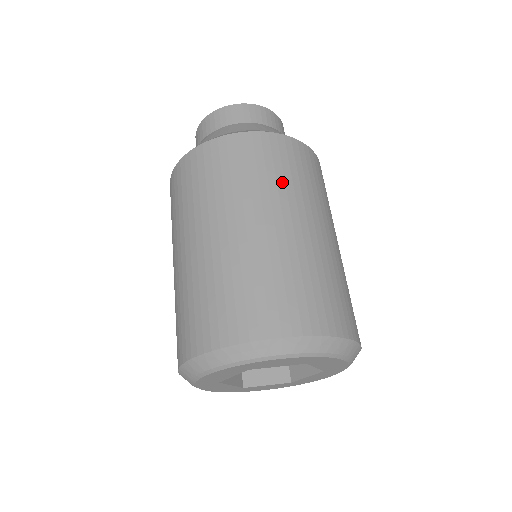
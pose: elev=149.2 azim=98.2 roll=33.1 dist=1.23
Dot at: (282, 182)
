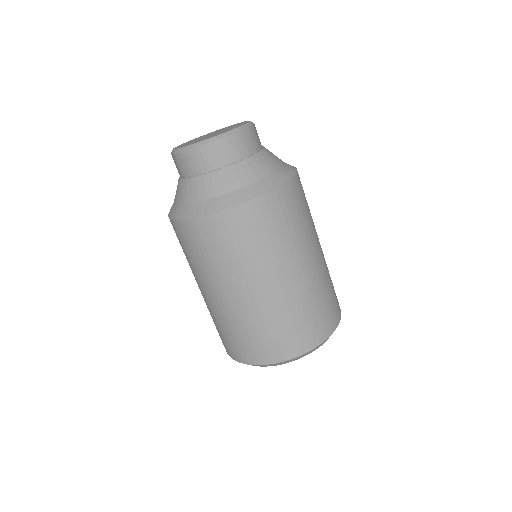
Dot at: (283, 241)
